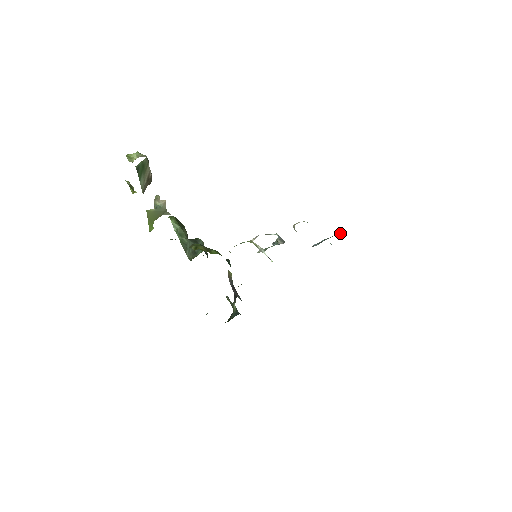
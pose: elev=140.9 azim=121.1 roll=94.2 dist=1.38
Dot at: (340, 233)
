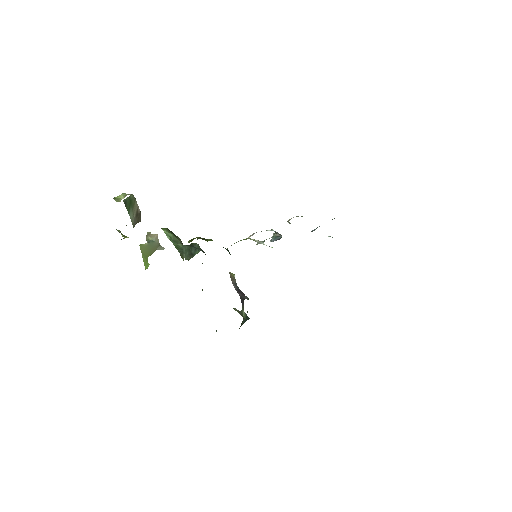
Dot at: occluded
